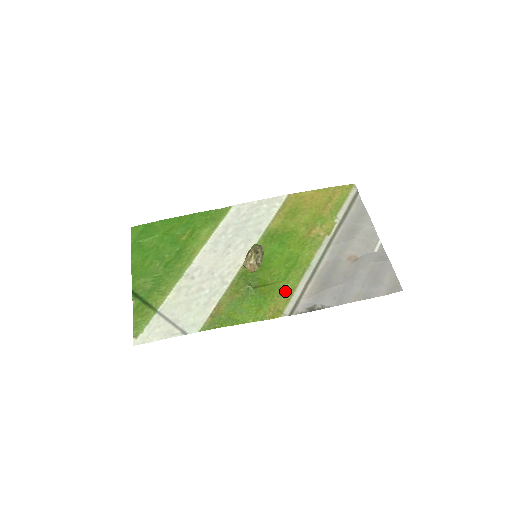
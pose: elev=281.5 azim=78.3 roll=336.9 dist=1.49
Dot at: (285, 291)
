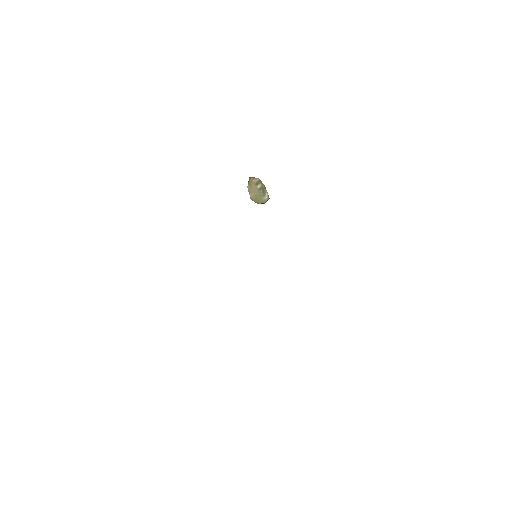
Dot at: occluded
